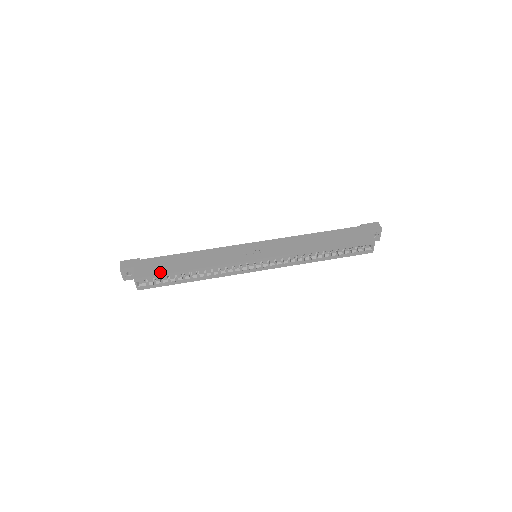
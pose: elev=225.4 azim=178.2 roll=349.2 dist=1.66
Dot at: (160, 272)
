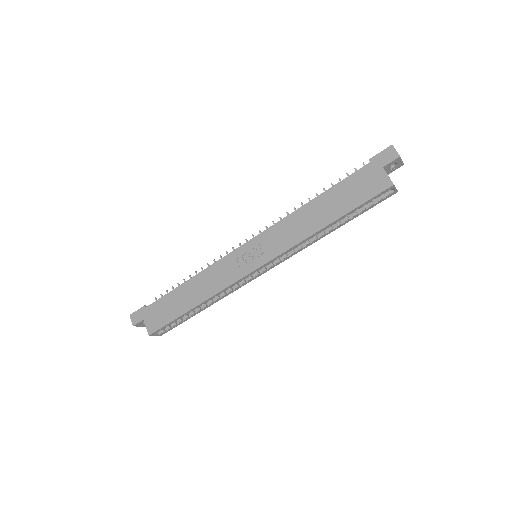
Dot at: (168, 320)
